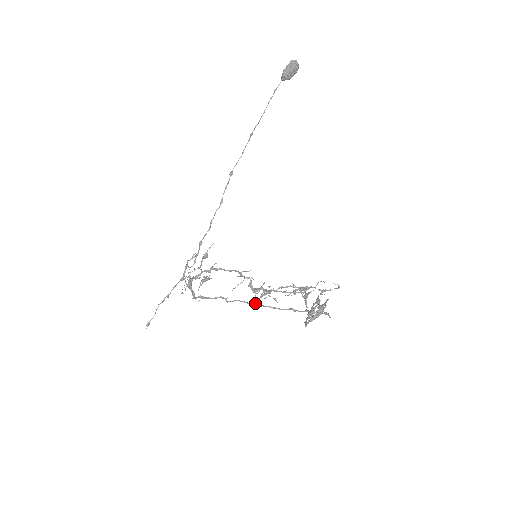
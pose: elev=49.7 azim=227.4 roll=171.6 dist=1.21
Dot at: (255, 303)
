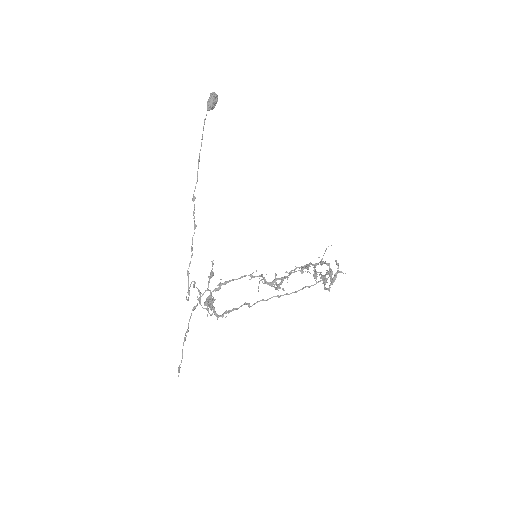
Dot at: (275, 296)
